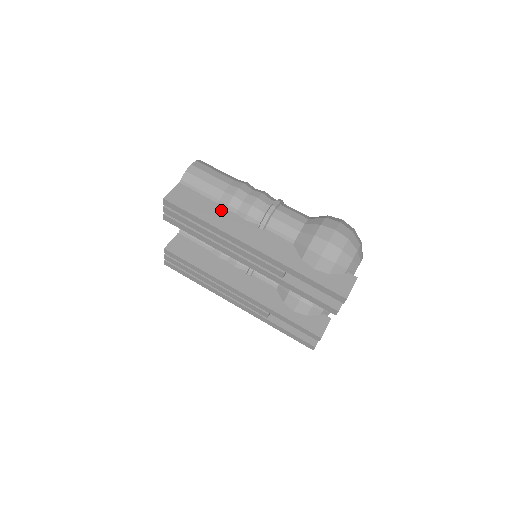
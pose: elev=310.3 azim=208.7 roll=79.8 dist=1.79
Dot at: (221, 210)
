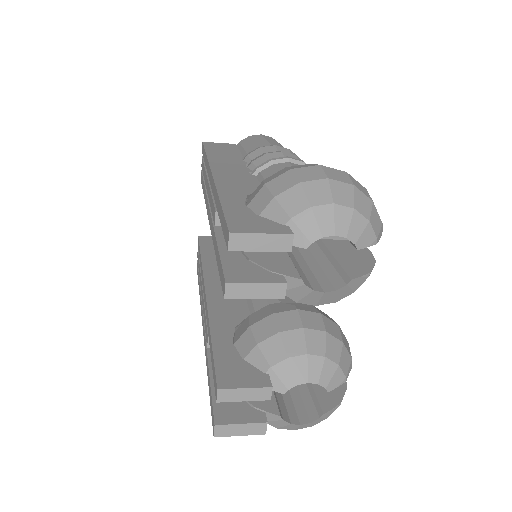
Dot at: (237, 158)
